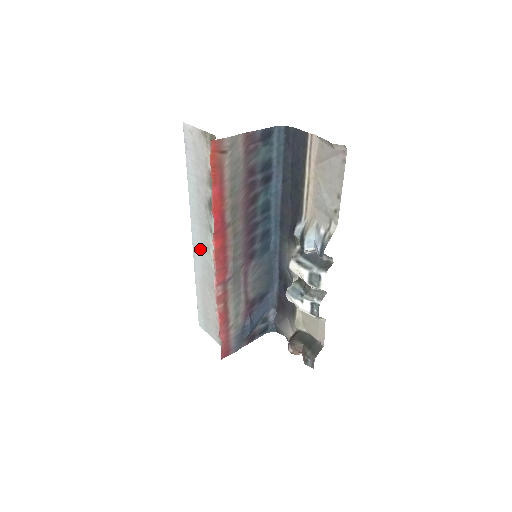
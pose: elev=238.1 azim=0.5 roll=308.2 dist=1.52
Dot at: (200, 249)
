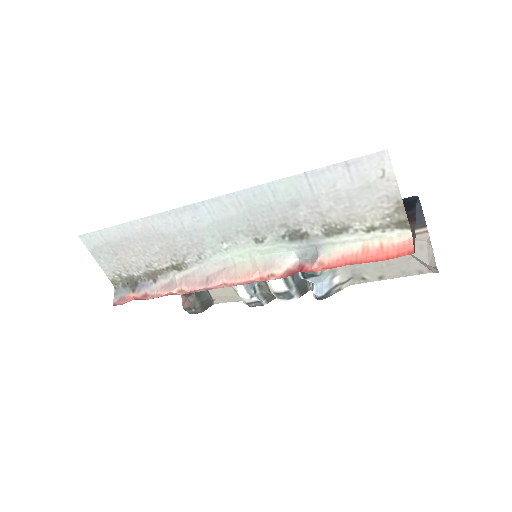
Dot at: (205, 222)
